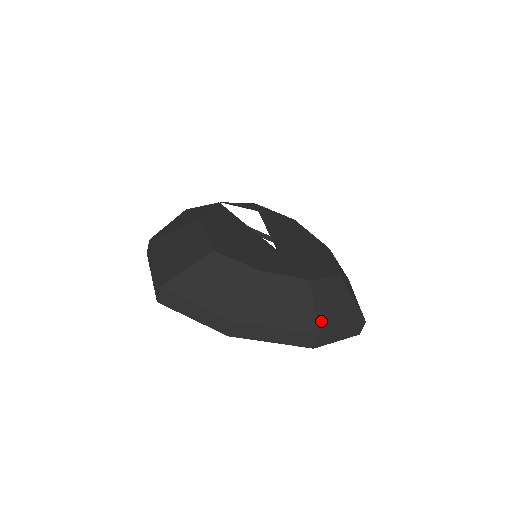
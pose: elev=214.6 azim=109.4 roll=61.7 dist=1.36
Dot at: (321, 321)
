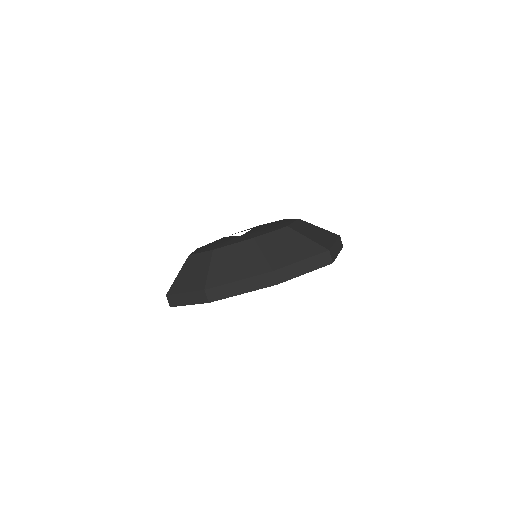
Dot at: (272, 261)
